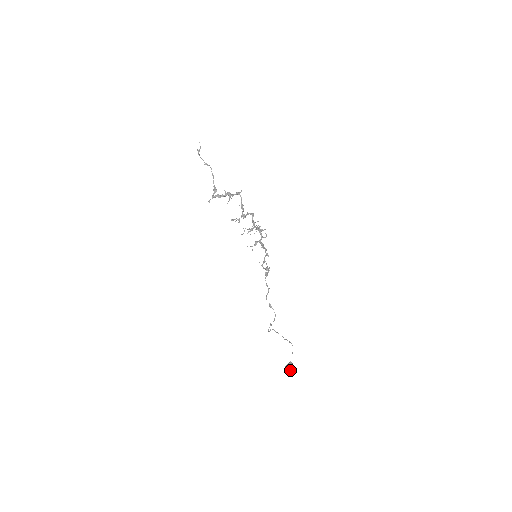
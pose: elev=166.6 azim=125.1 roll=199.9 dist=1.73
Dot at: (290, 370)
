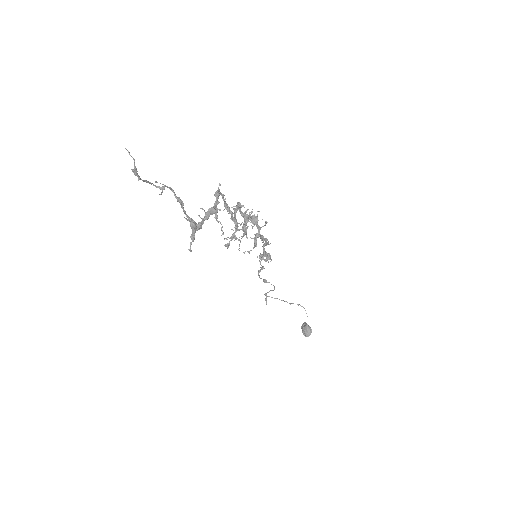
Dot at: (310, 334)
